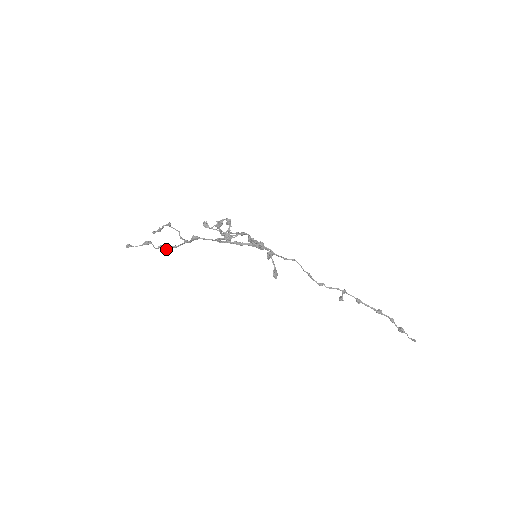
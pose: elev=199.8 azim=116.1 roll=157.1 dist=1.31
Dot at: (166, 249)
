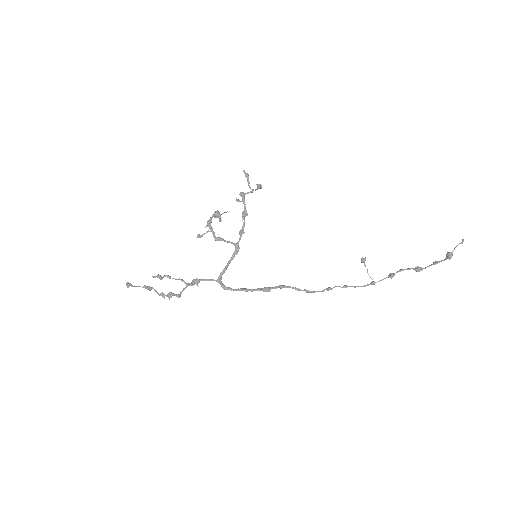
Dot at: (168, 295)
